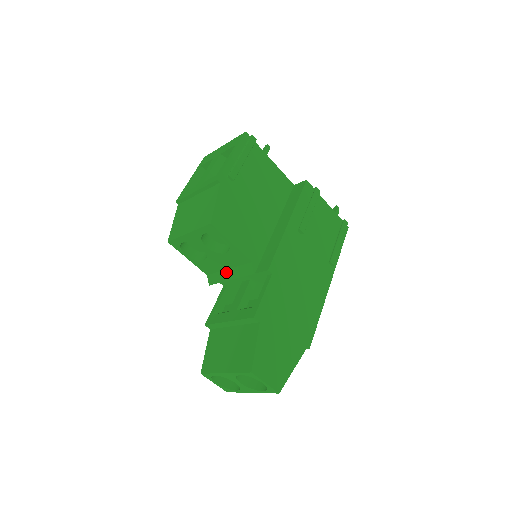
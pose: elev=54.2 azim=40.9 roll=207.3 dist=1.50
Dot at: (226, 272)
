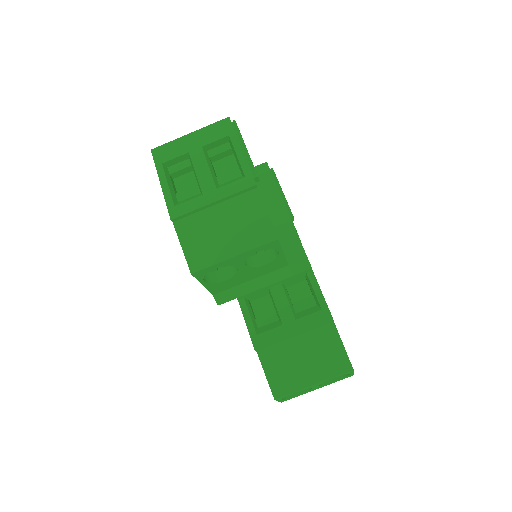
Dot at: (247, 284)
